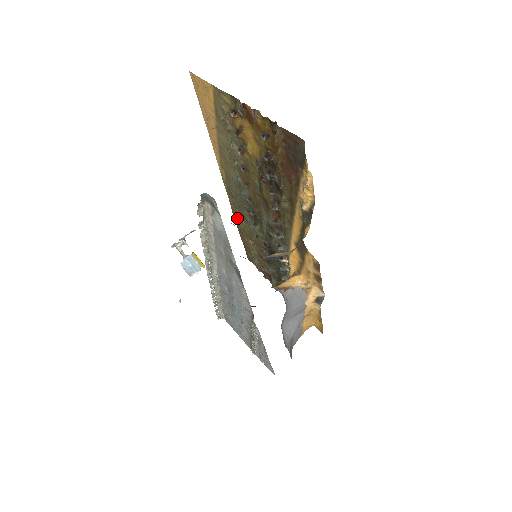
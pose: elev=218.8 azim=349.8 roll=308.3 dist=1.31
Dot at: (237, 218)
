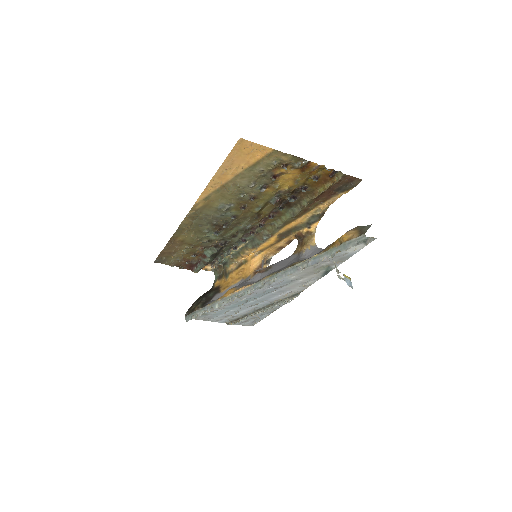
Dot at: (181, 234)
